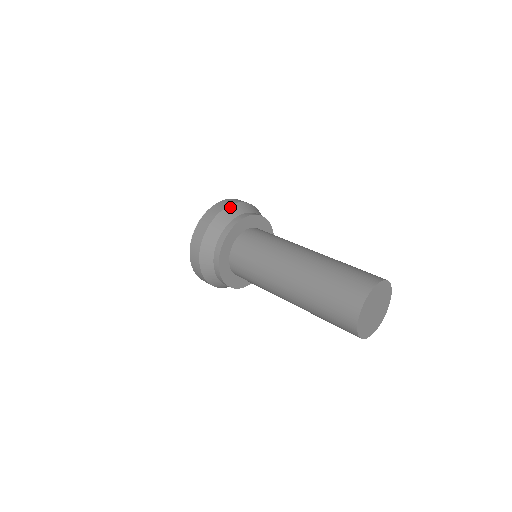
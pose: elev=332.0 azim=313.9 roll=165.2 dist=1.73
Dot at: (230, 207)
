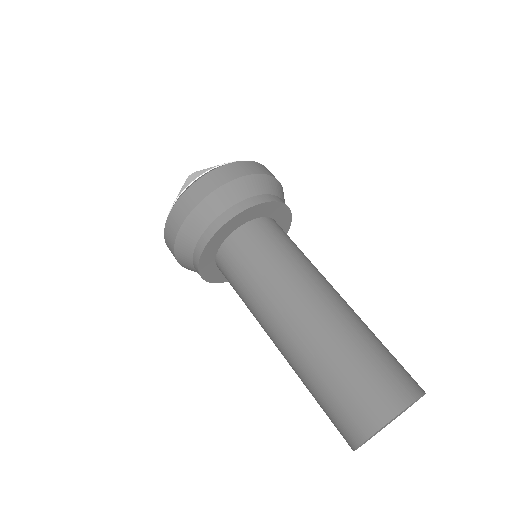
Dot at: (213, 195)
